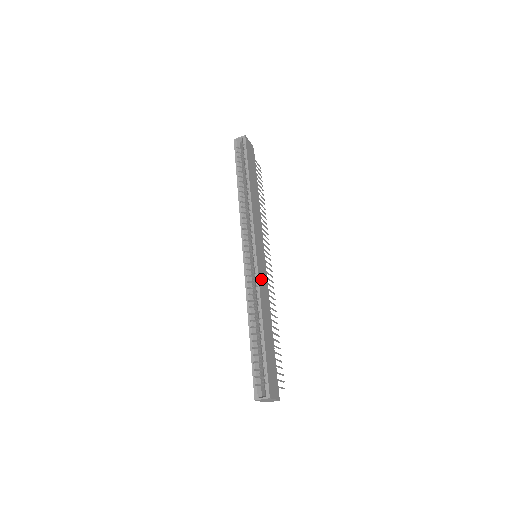
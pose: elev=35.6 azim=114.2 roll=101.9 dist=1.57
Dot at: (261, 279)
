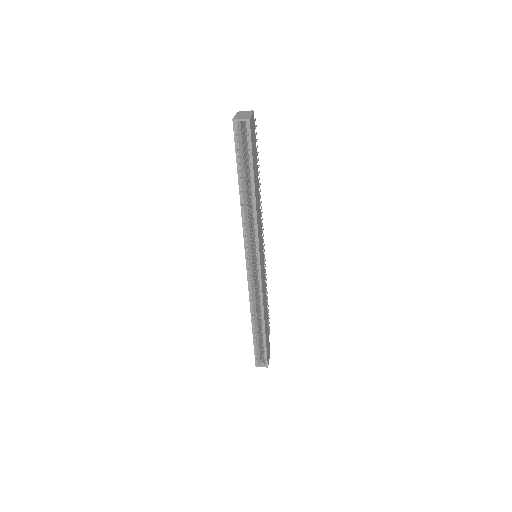
Dot at: (263, 285)
